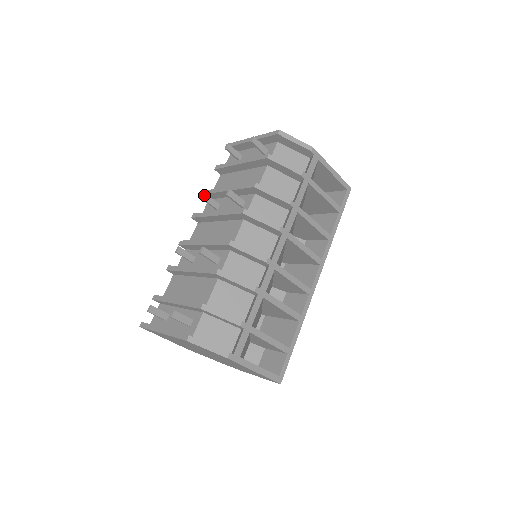
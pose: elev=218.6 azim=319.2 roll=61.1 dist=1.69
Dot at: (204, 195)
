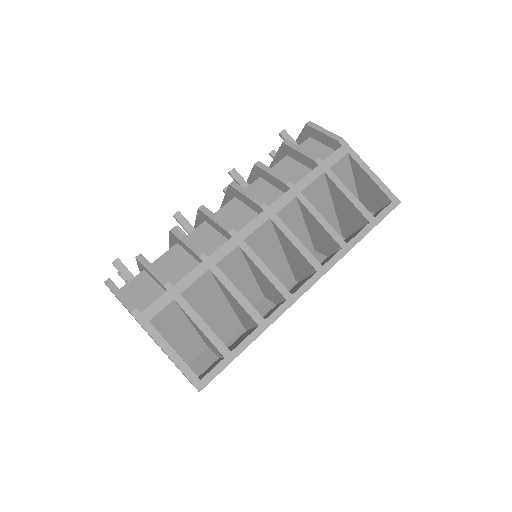
Dot at: (226, 187)
